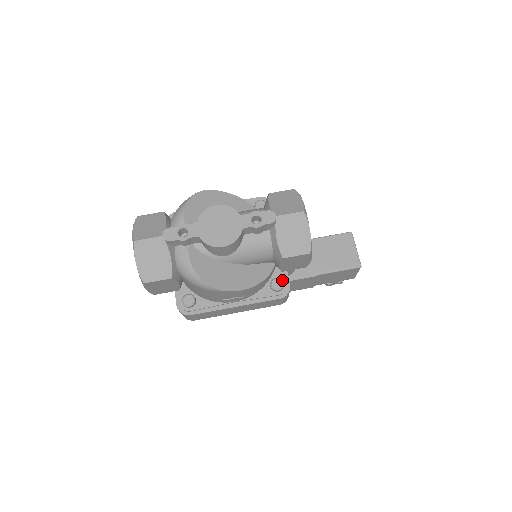
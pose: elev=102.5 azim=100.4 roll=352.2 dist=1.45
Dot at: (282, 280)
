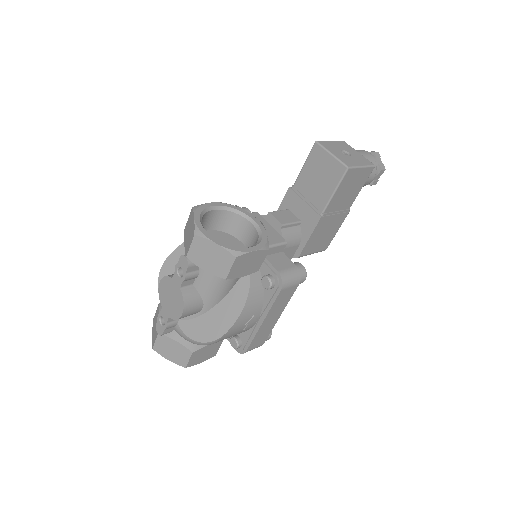
Dot at: (269, 273)
